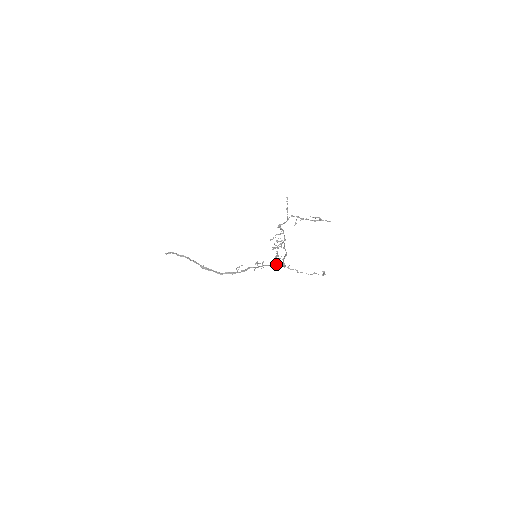
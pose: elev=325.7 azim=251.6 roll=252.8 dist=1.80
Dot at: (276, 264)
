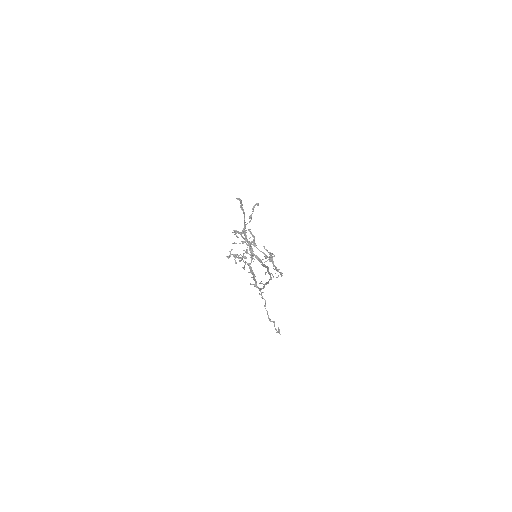
Dot at: (268, 281)
